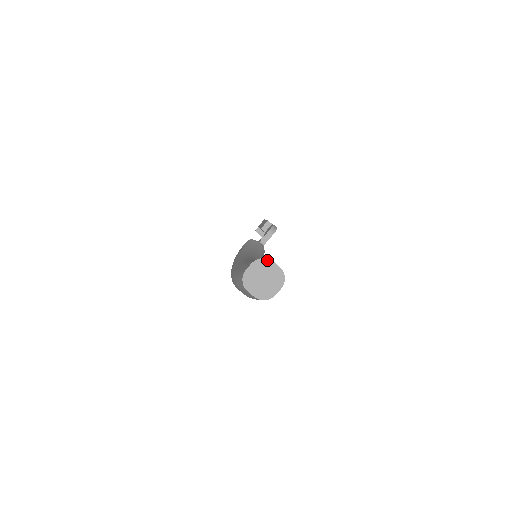
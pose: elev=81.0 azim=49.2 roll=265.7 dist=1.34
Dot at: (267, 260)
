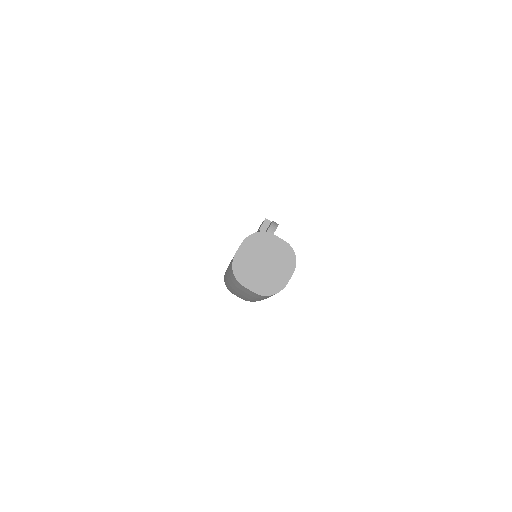
Dot at: (264, 234)
